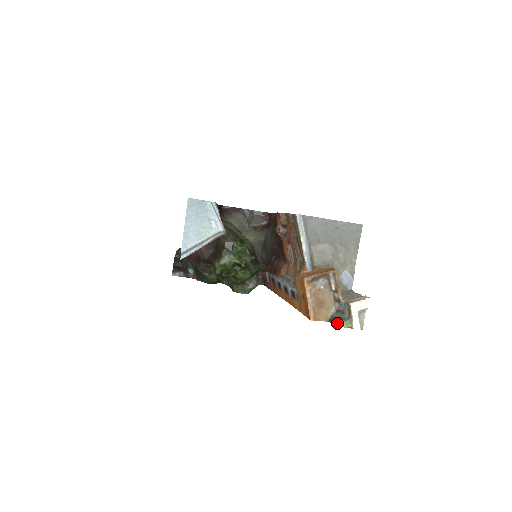
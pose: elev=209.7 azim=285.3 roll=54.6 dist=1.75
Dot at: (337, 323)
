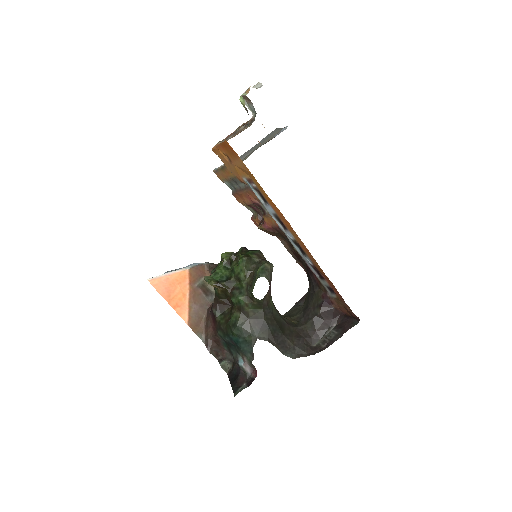
Dot at: occluded
